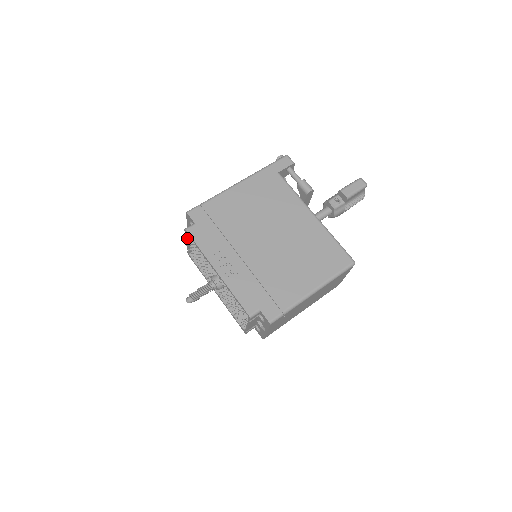
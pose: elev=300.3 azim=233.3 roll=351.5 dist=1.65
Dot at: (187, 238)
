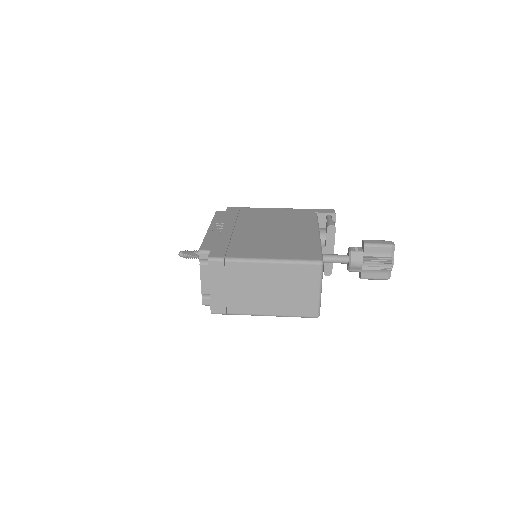
Dot at: occluded
